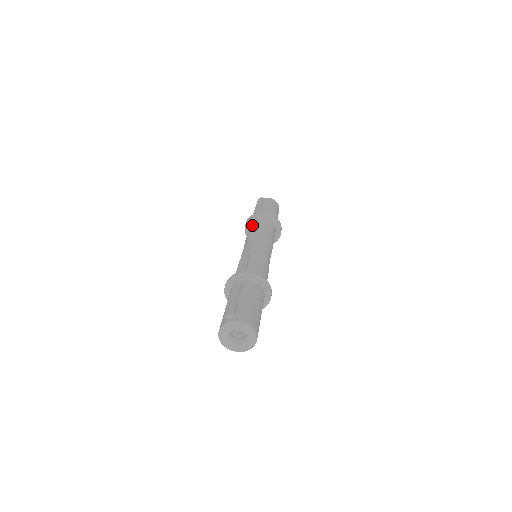
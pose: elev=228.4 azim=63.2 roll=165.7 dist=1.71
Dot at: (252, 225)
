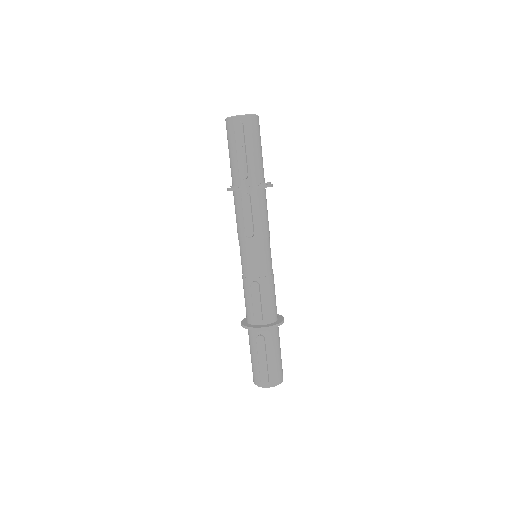
Dot at: (246, 216)
